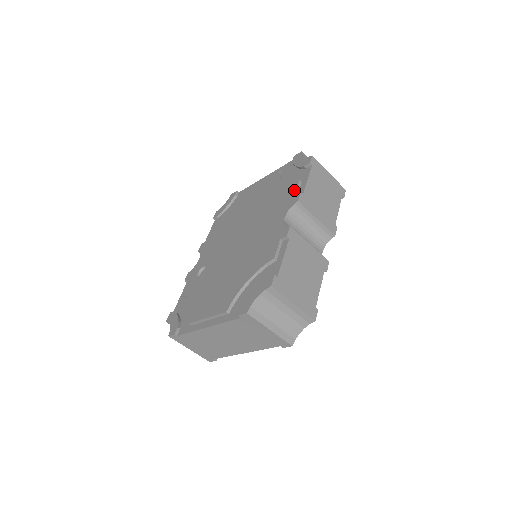
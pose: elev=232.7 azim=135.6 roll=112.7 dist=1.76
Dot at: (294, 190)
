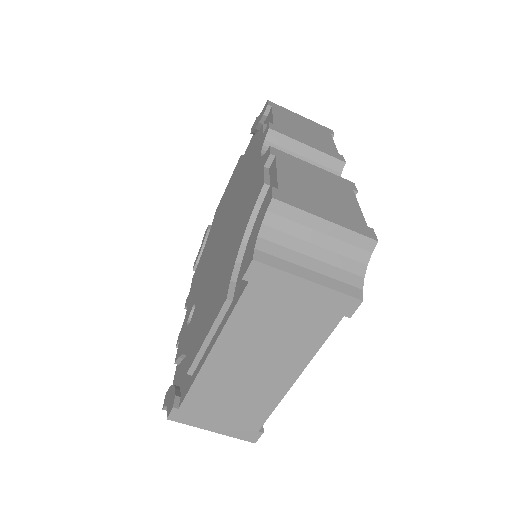
Dot at: (261, 133)
